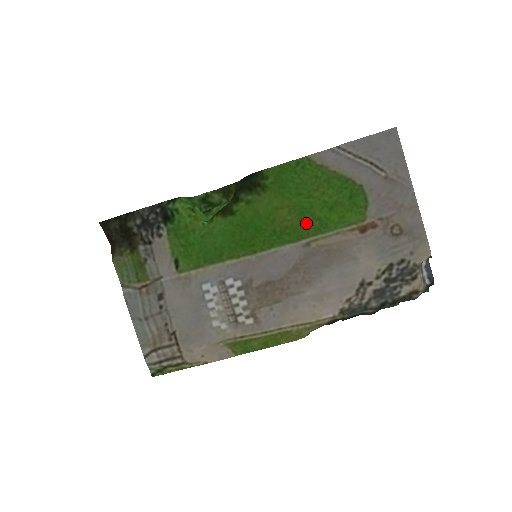
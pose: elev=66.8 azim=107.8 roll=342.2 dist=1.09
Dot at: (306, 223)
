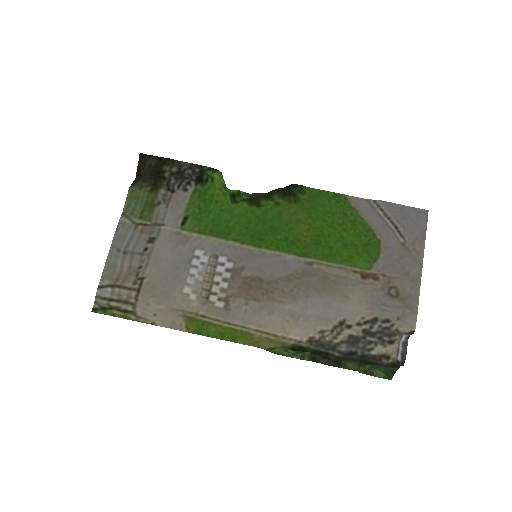
Dot at: (318, 246)
